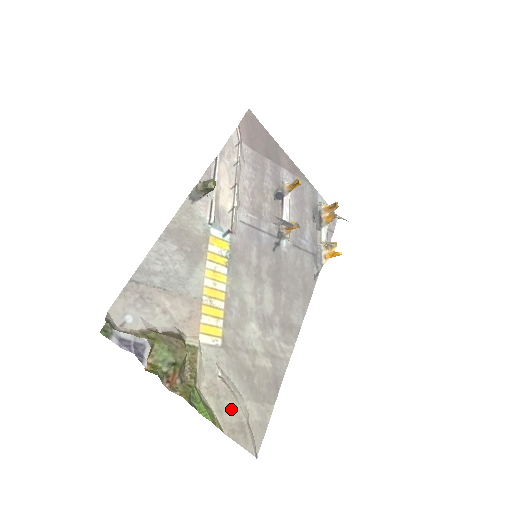
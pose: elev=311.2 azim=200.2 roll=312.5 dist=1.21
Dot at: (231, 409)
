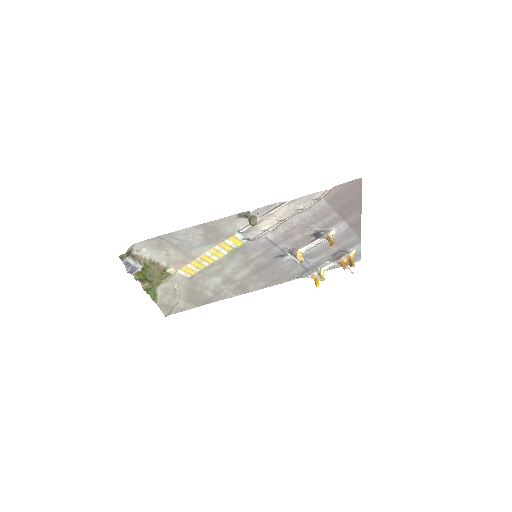
Dot at: (169, 299)
